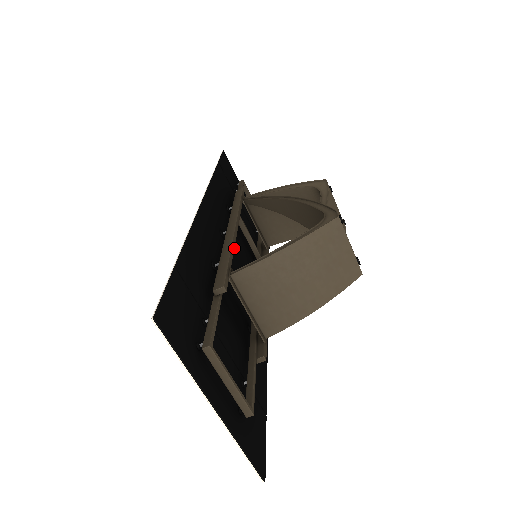
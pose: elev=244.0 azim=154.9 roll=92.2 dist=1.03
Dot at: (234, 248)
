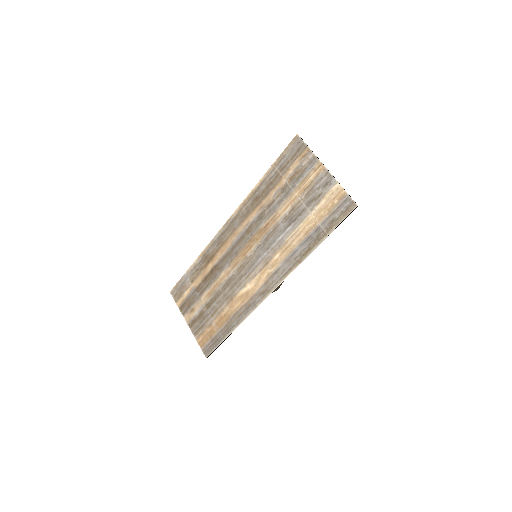
Dot at: (240, 257)
